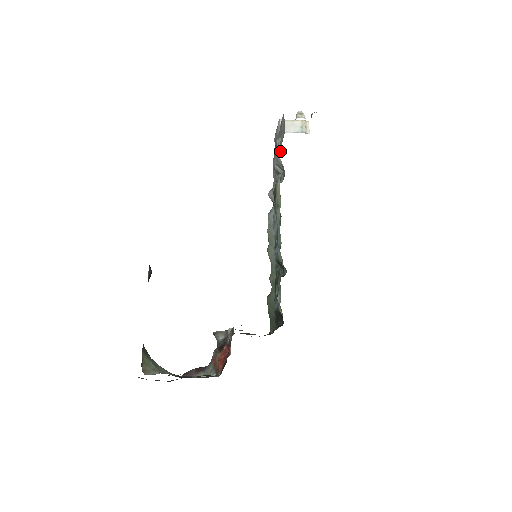
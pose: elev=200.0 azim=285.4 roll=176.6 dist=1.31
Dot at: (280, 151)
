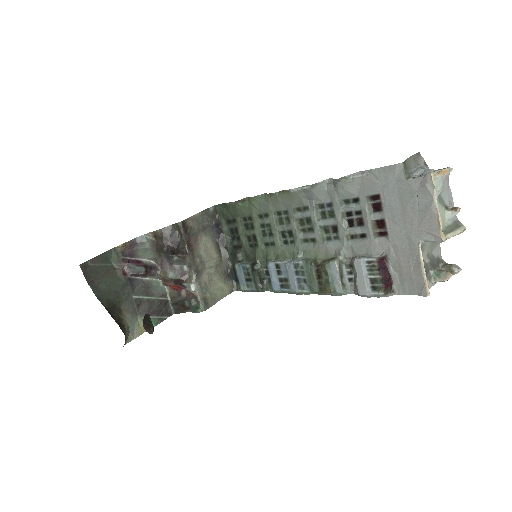
Dot at: (386, 253)
